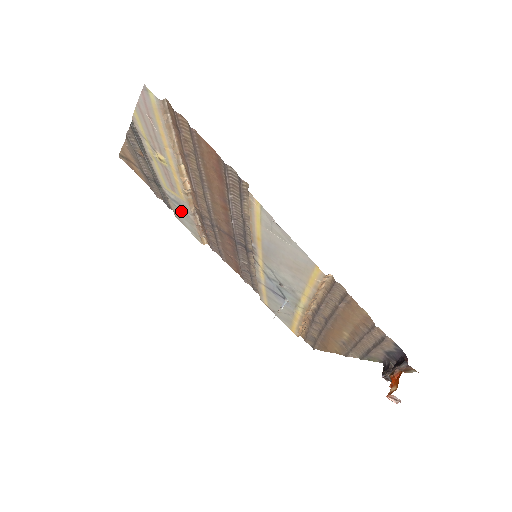
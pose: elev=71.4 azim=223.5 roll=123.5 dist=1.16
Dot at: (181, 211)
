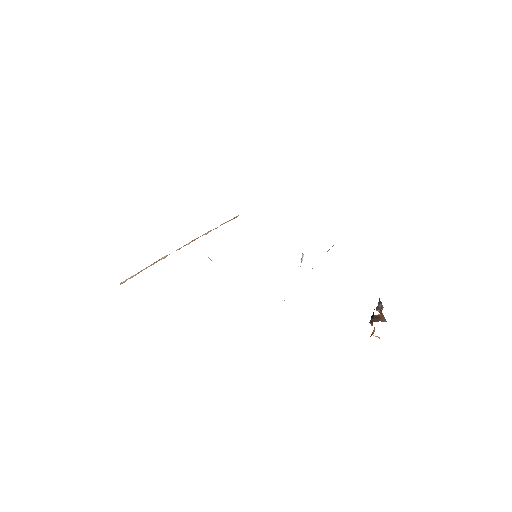
Dot at: occluded
